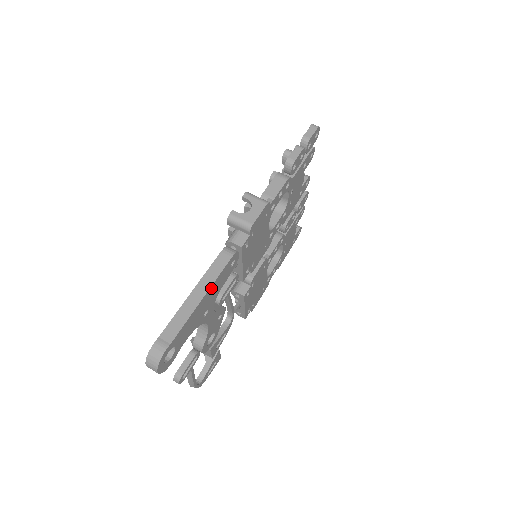
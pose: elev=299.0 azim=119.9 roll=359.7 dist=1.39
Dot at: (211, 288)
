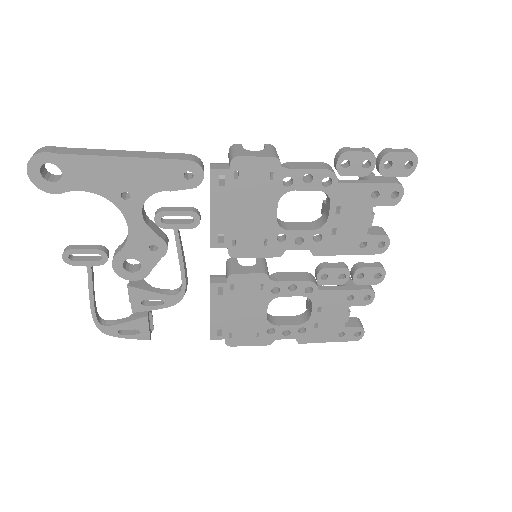
Dot at: (141, 162)
